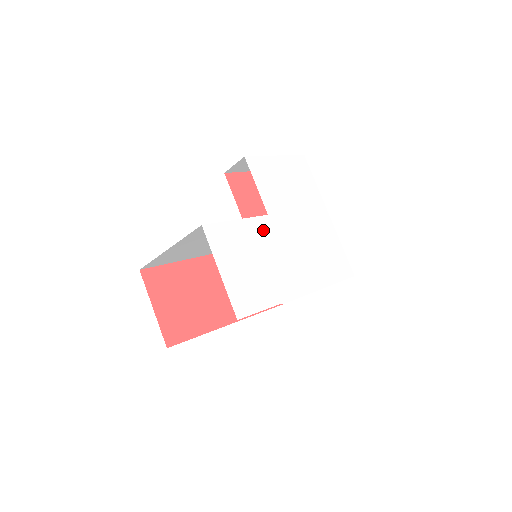
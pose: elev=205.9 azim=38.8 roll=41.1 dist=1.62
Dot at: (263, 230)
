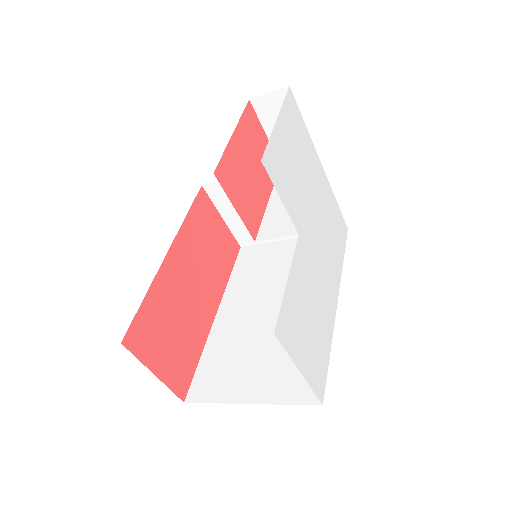
Dot at: (302, 263)
